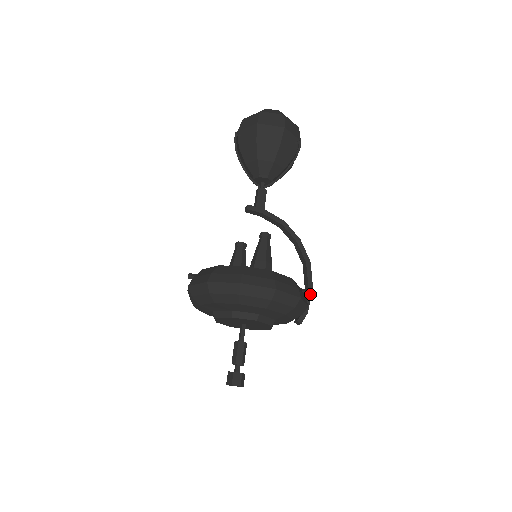
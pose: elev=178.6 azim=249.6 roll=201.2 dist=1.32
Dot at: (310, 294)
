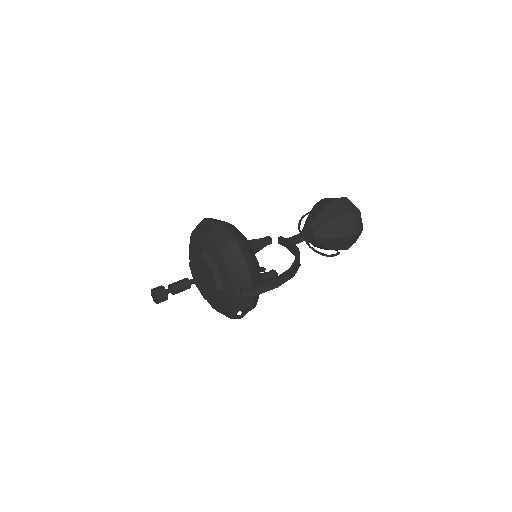
Dot at: (270, 282)
